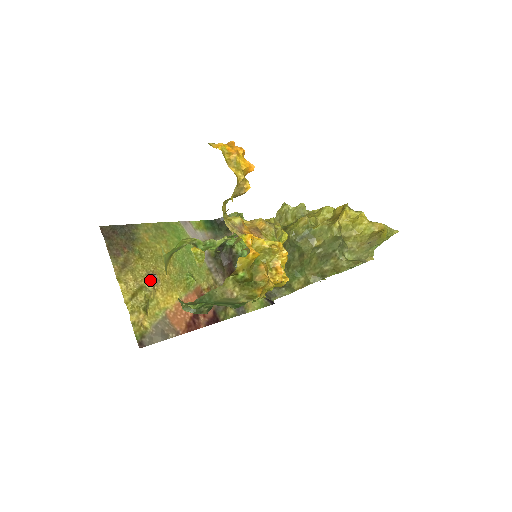
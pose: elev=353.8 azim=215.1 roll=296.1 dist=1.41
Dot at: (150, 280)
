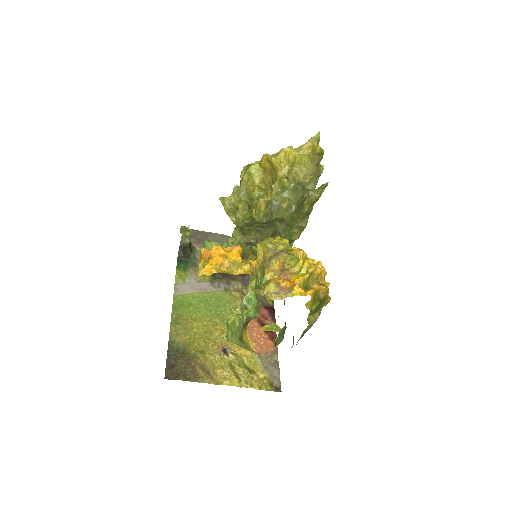
Dot at: (227, 355)
